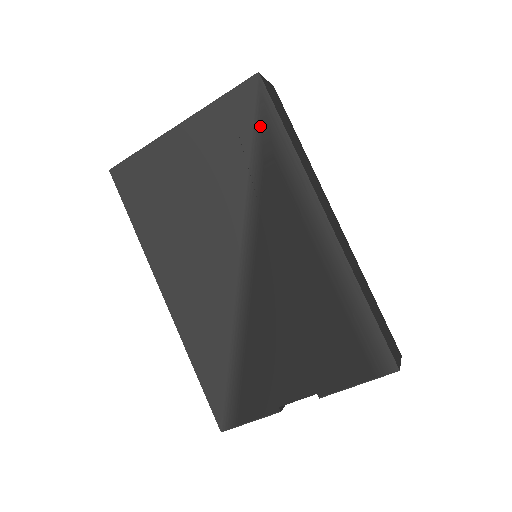
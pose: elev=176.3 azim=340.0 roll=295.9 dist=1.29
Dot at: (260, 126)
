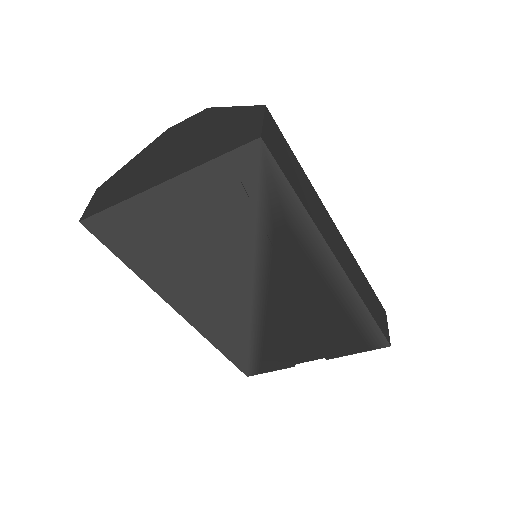
Dot at: (267, 192)
